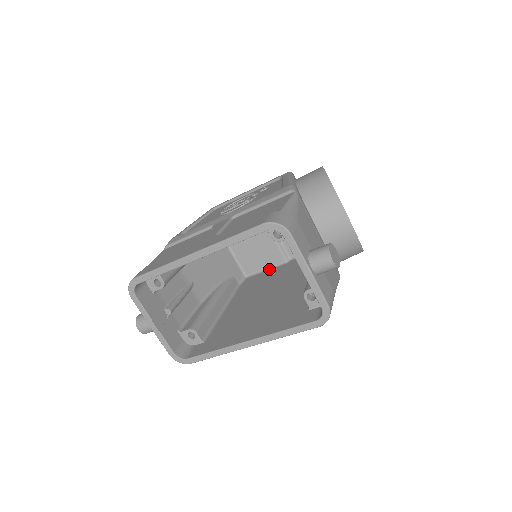
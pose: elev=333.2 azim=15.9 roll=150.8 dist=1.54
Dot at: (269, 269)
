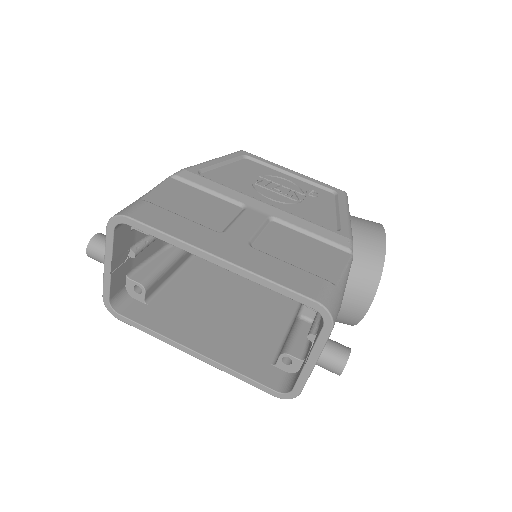
Dot at: occluded
